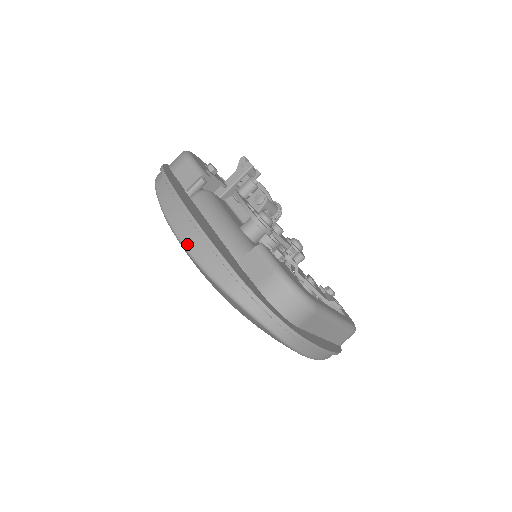
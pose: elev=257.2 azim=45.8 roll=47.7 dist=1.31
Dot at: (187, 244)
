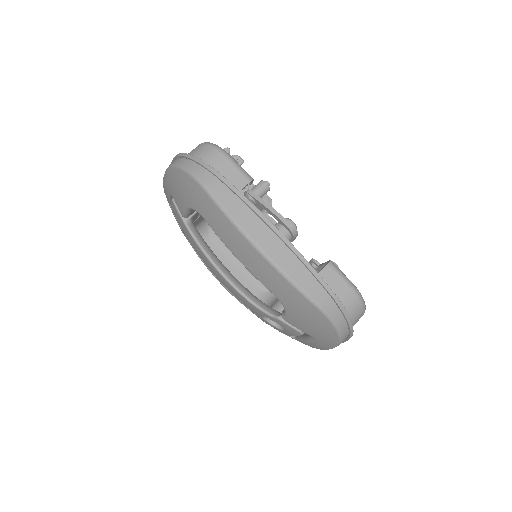
Dot at: (277, 261)
